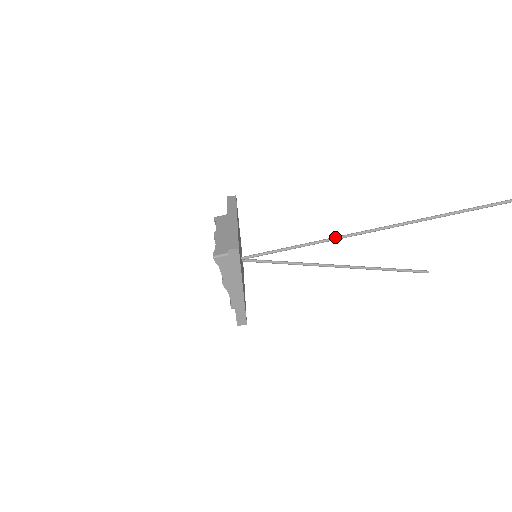
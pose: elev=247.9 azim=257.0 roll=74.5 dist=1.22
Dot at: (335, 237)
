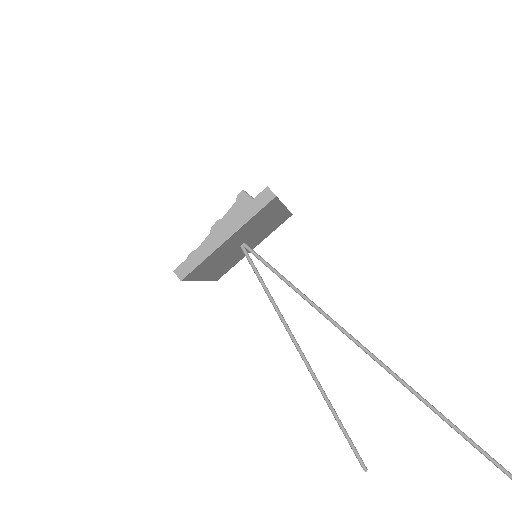
Dot at: occluded
